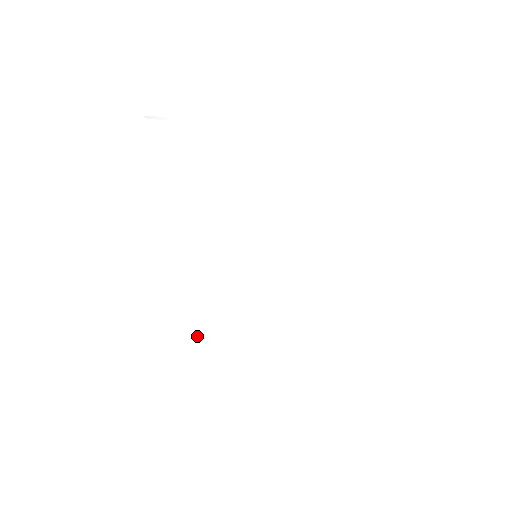
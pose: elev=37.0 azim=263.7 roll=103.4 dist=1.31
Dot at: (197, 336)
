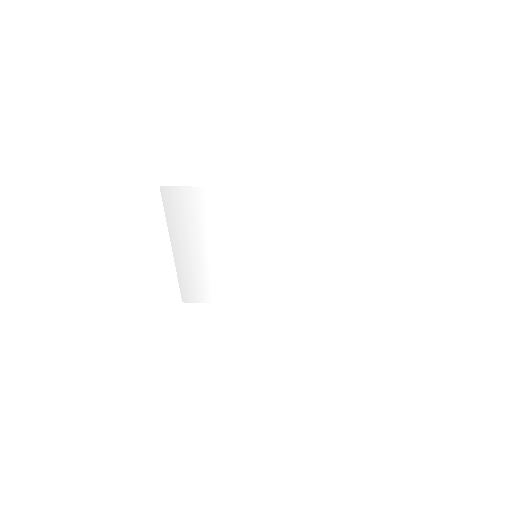
Dot at: (214, 300)
